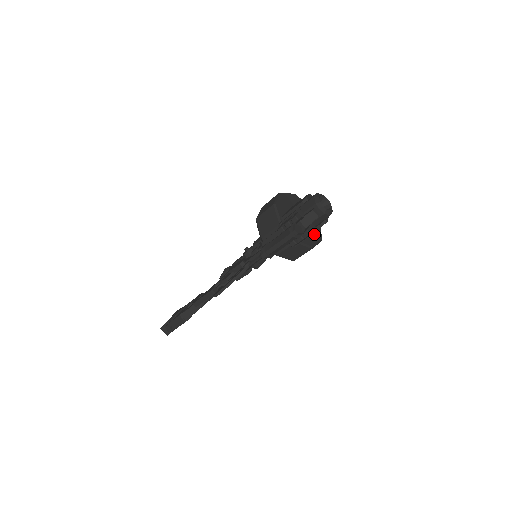
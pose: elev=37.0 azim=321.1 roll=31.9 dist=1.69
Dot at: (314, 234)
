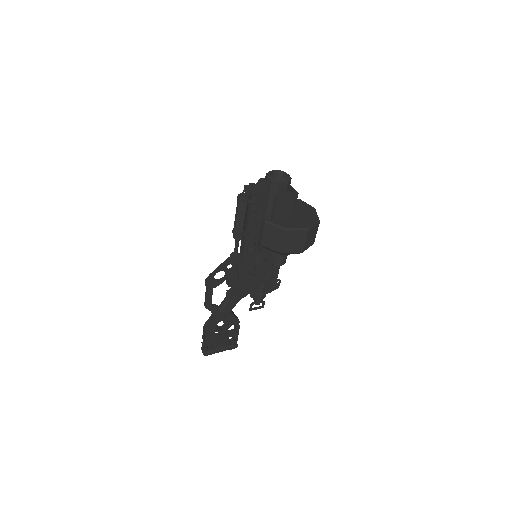
Dot at: (299, 223)
